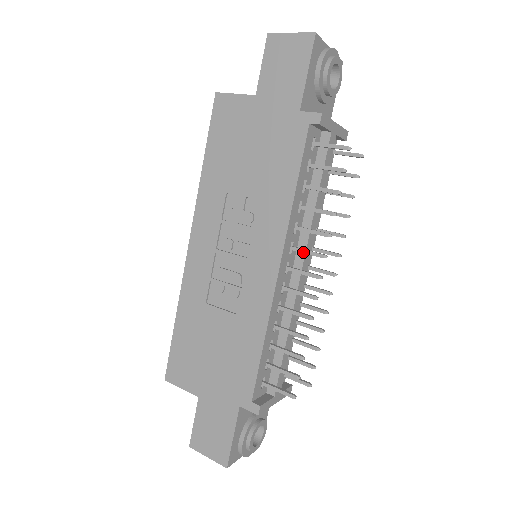
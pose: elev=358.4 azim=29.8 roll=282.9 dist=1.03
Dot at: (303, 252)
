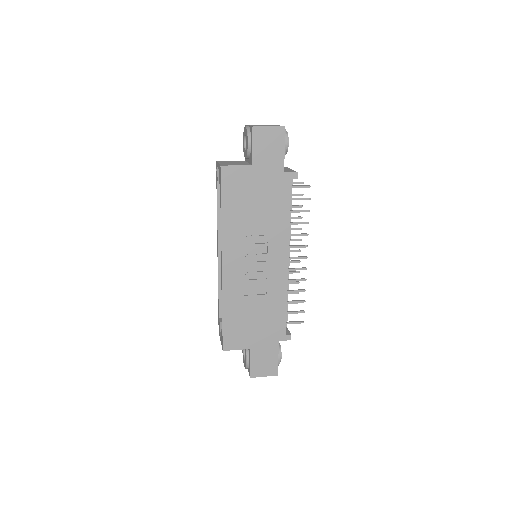
Dot at: (295, 247)
